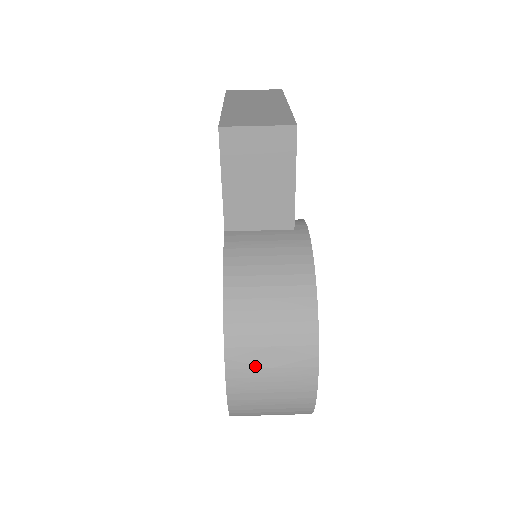
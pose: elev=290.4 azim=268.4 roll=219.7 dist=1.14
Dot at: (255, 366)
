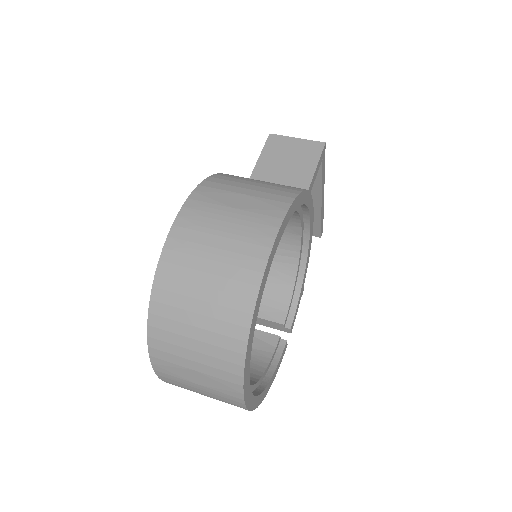
Dot at: (218, 203)
